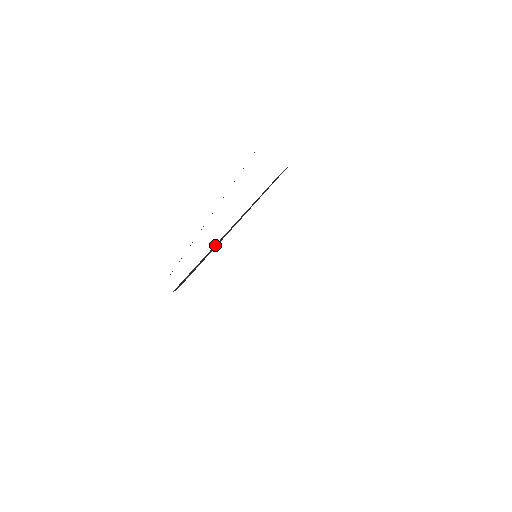
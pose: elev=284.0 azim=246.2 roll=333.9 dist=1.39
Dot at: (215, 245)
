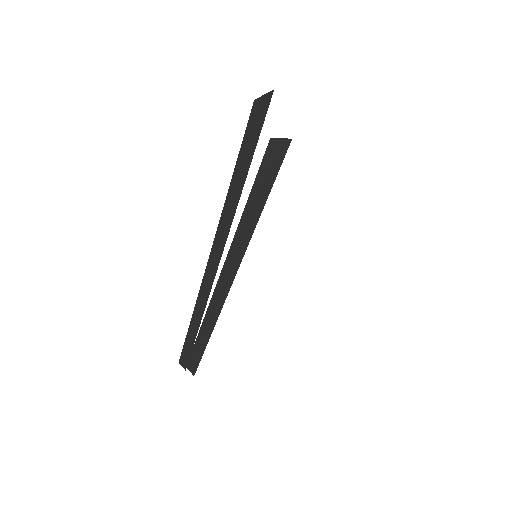
Dot at: (220, 292)
